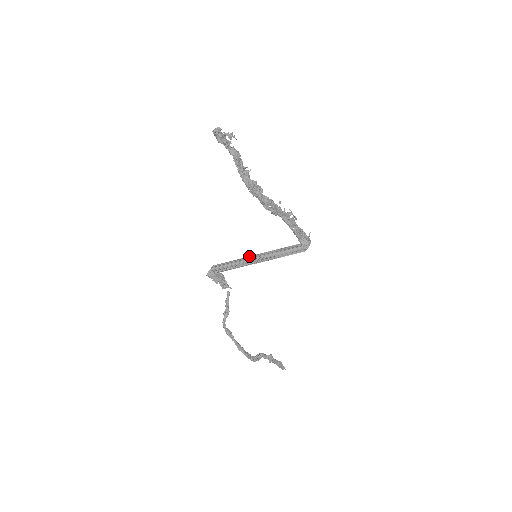
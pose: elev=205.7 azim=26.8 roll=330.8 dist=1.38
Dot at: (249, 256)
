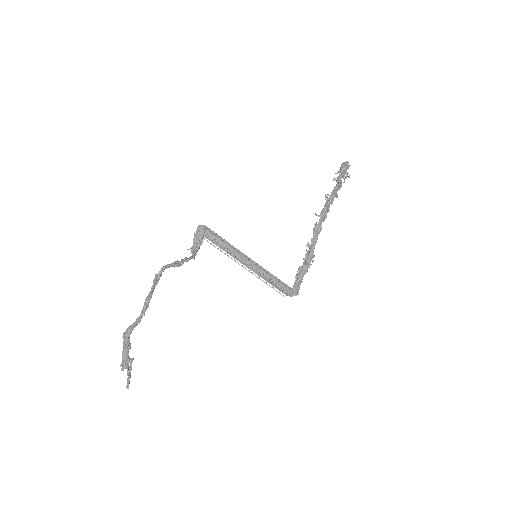
Dot at: occluded
